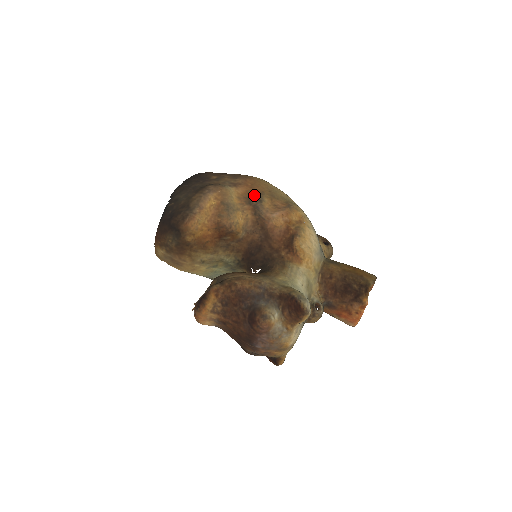
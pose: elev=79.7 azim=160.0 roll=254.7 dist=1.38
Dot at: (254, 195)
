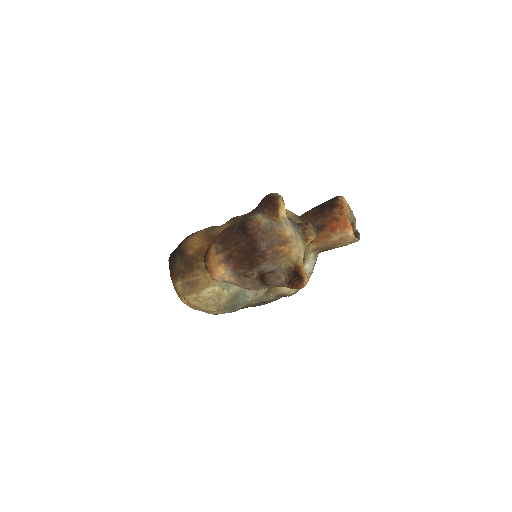
Dot at: occluded
